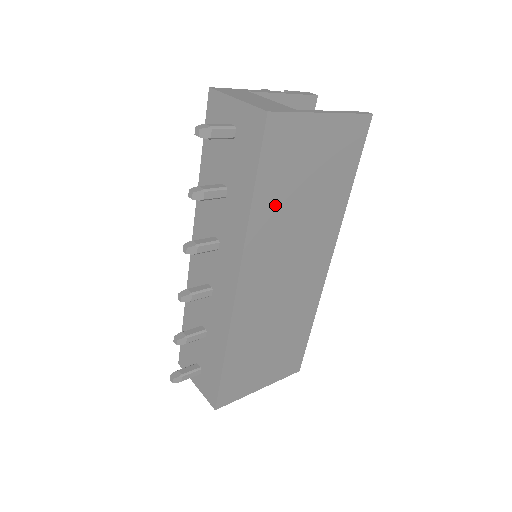
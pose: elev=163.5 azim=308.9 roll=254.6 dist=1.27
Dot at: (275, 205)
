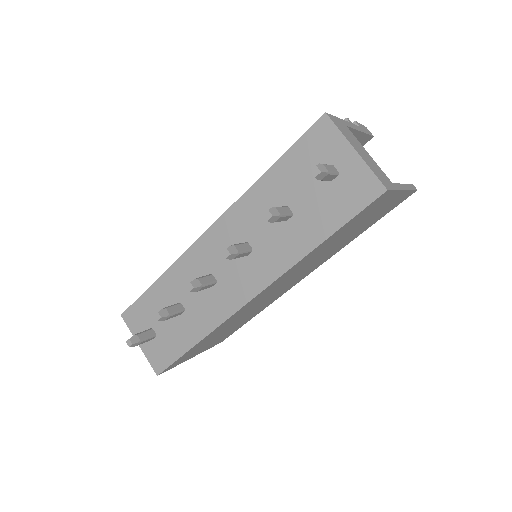
Dot at: (324, 246)
